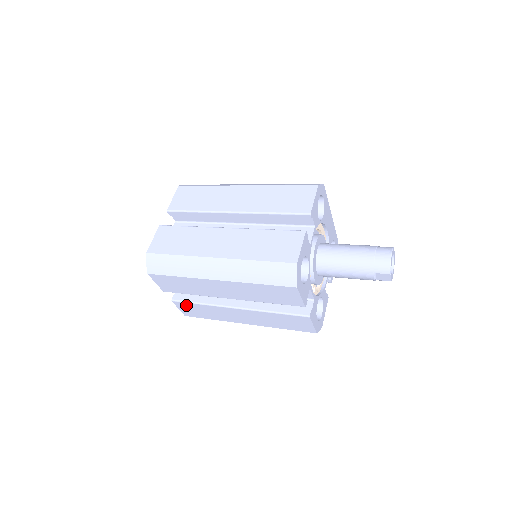
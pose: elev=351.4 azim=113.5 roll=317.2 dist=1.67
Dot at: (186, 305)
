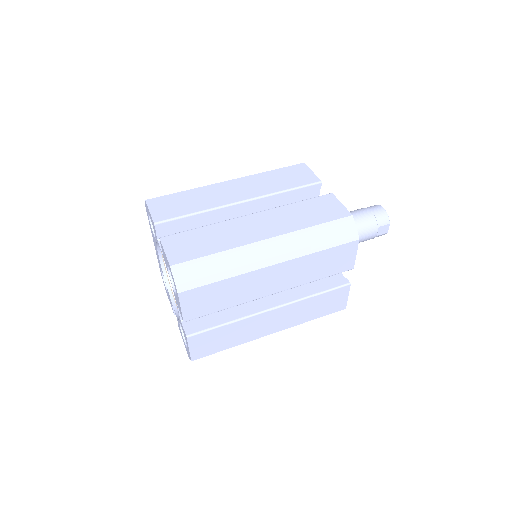
Dot at: (205, 336)
